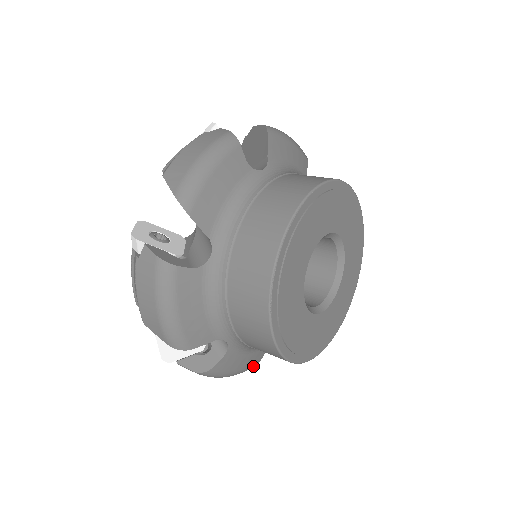
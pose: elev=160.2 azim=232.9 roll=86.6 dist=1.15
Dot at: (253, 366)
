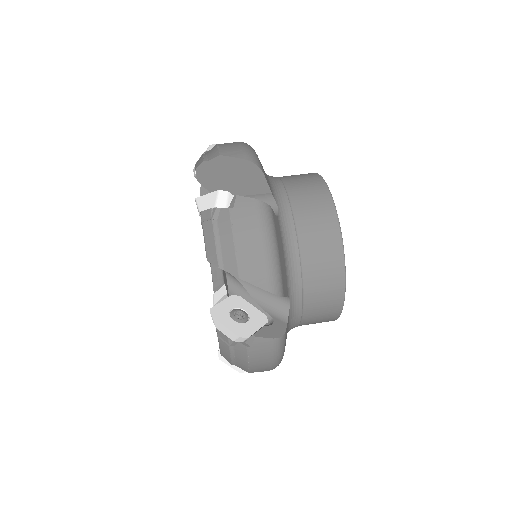
Dot at: occluded
